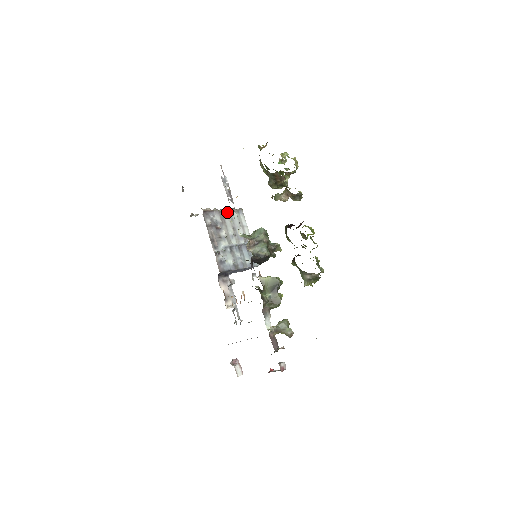
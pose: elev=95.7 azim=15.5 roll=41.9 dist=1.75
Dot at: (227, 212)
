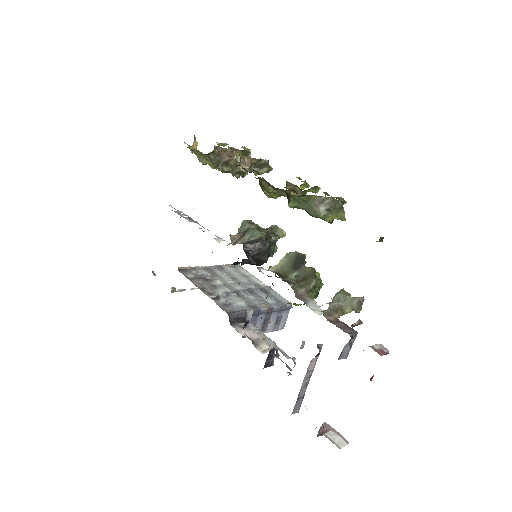
Dot at: (217, 268)
